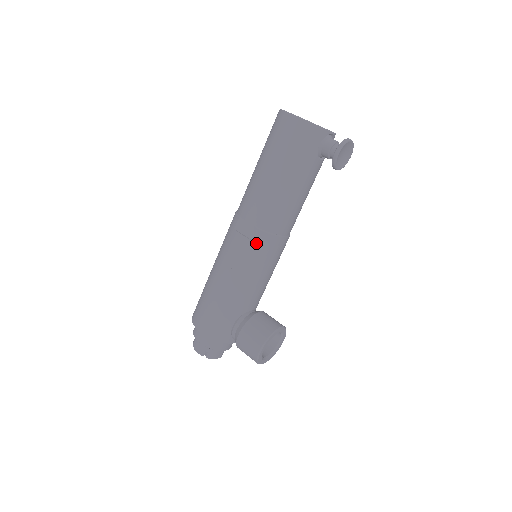
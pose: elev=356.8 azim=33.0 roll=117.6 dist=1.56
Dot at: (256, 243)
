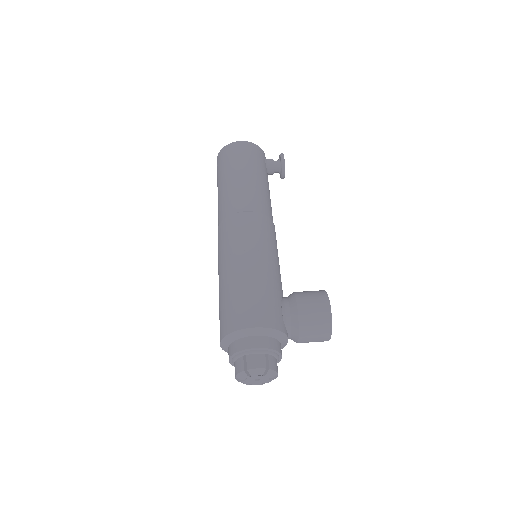
Dot at: (263, 224)
